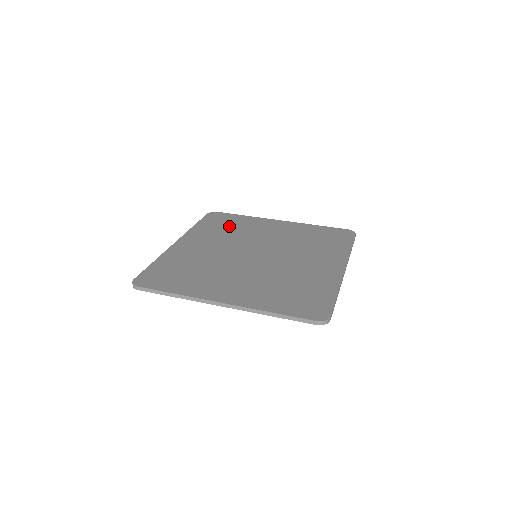
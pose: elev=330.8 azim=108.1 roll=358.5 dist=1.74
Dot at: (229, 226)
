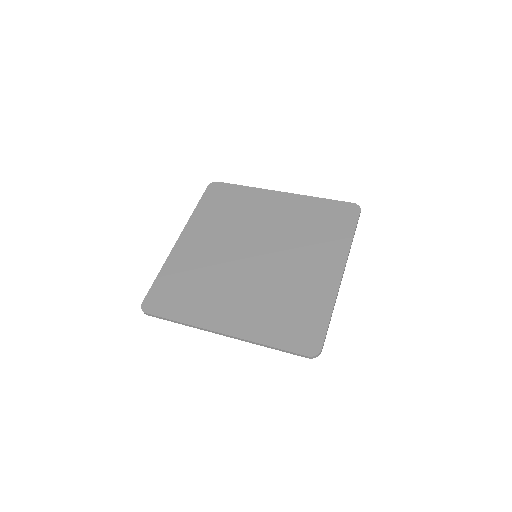
Dot at: (230, 207)
